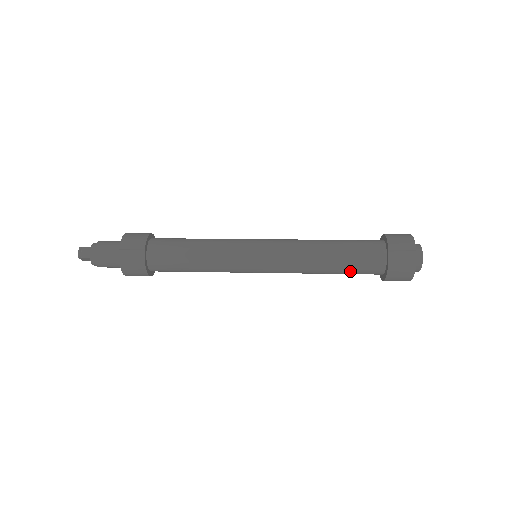
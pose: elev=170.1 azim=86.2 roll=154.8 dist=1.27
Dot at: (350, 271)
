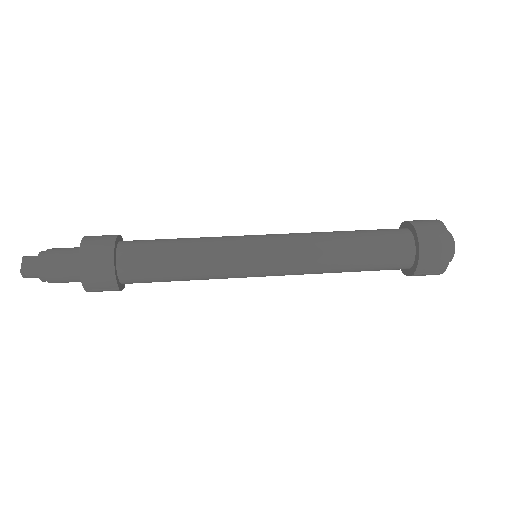
Dot at: occluded
